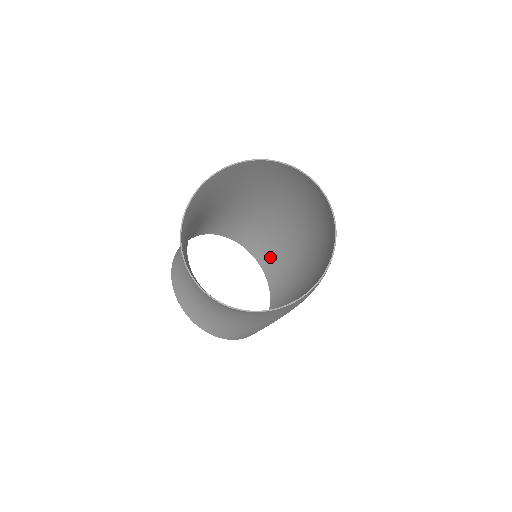
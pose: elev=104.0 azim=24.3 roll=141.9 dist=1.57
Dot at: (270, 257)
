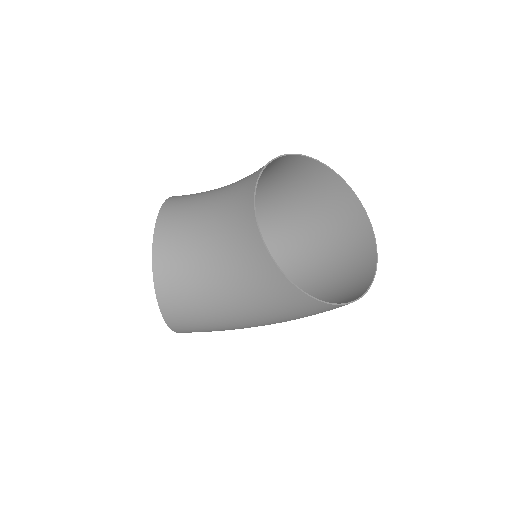
Dot at: occluded
